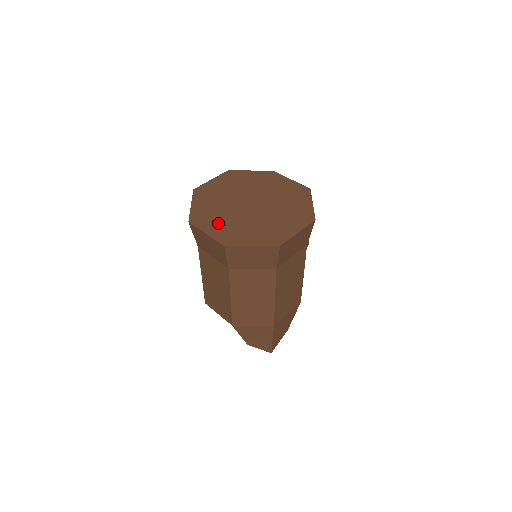
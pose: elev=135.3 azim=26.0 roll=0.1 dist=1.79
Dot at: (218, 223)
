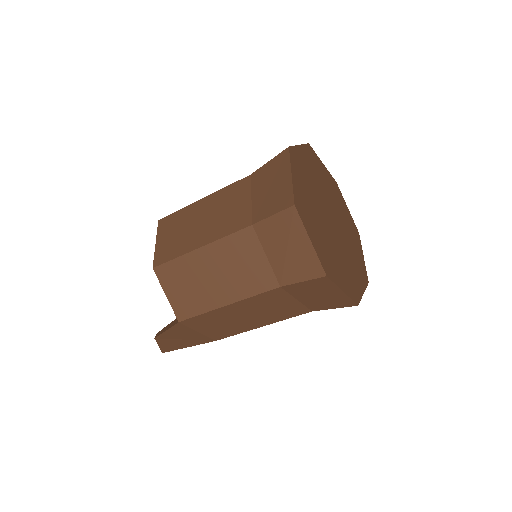
Dot at: (317, 230)
